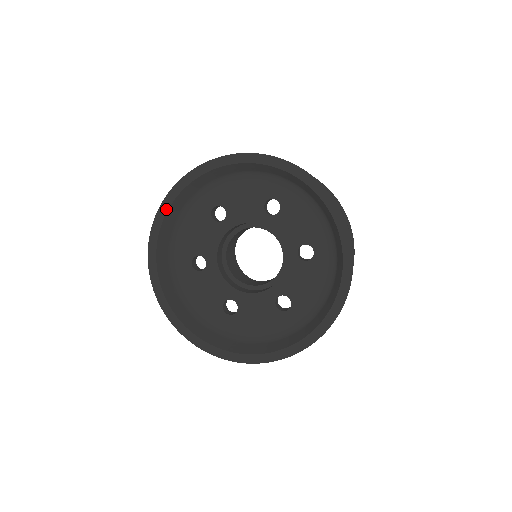
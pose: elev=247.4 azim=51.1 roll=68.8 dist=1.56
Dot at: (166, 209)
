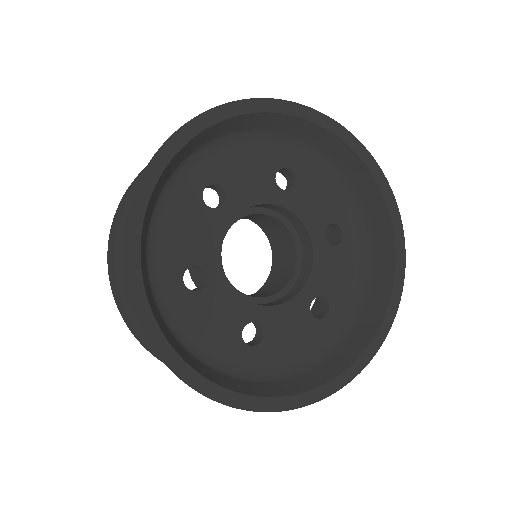
Dot at: (149, 190)
